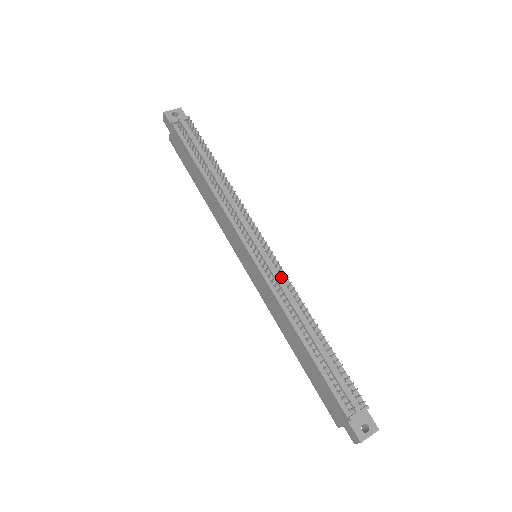
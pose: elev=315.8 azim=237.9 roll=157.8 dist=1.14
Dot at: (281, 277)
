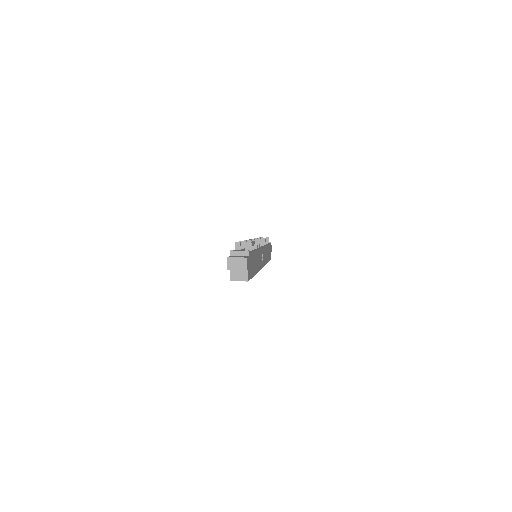
Dot at: occluded
